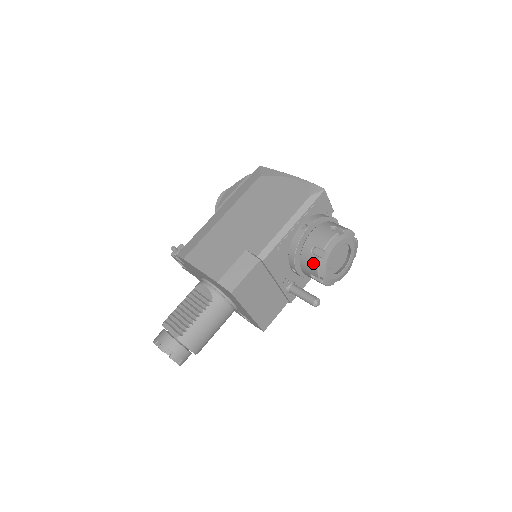
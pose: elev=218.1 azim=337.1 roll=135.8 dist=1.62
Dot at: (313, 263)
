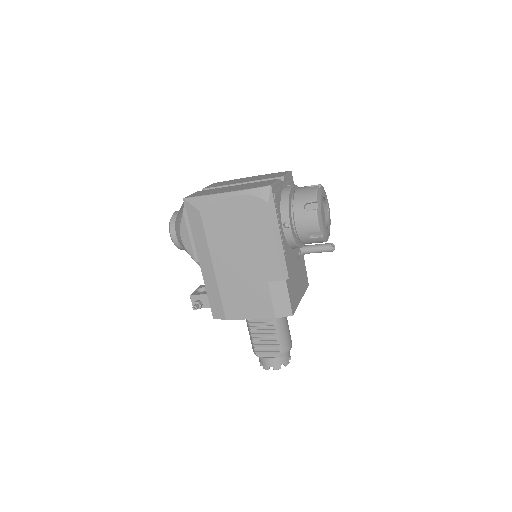
Dot at: (317, 241)
